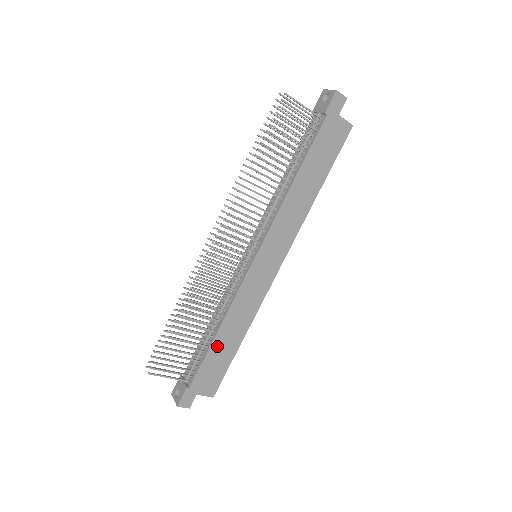
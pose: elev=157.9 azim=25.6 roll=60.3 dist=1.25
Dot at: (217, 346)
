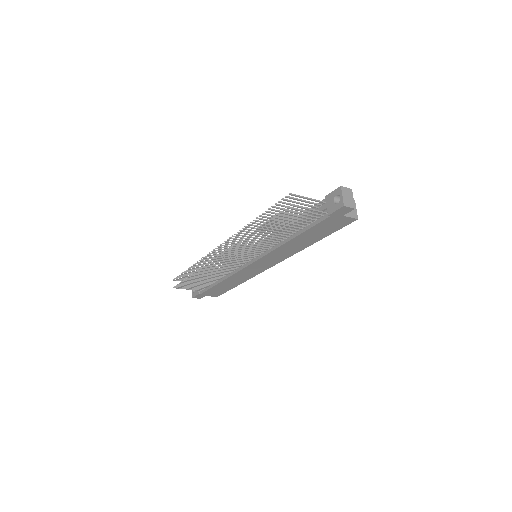
Dot at: (220, 285)
